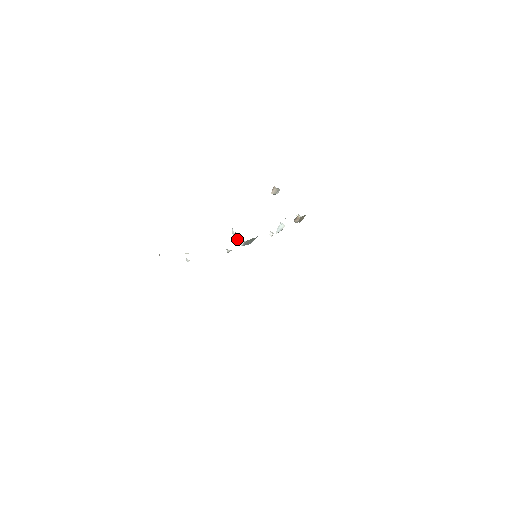
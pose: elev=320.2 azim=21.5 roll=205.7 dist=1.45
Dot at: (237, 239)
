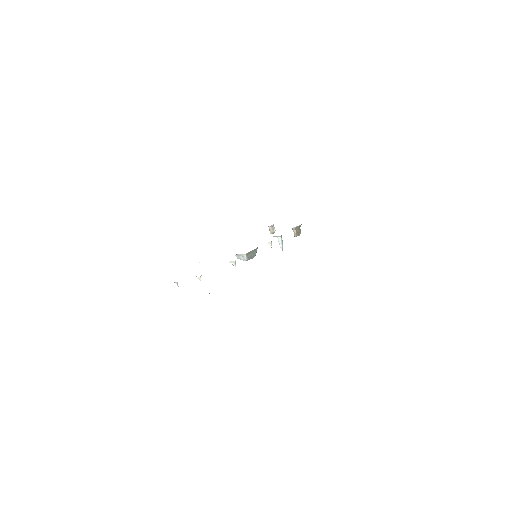
Dot at: (242, 259)
